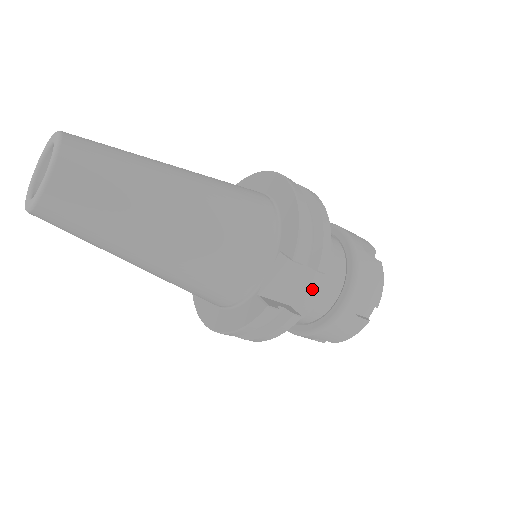
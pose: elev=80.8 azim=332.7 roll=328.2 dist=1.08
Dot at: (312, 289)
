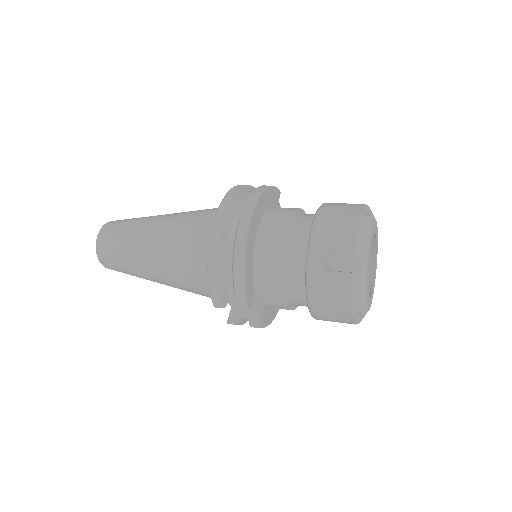
Dot at: (272, 303)
